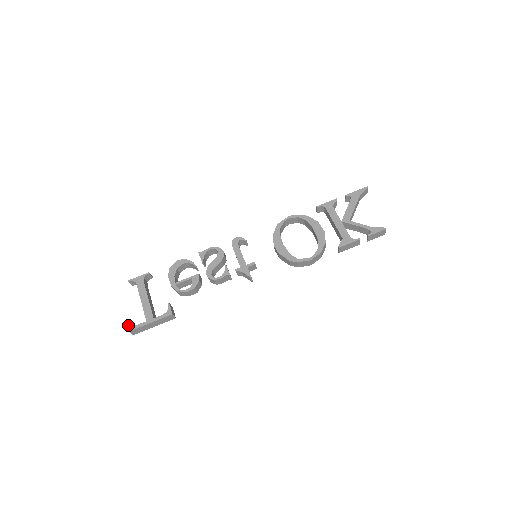
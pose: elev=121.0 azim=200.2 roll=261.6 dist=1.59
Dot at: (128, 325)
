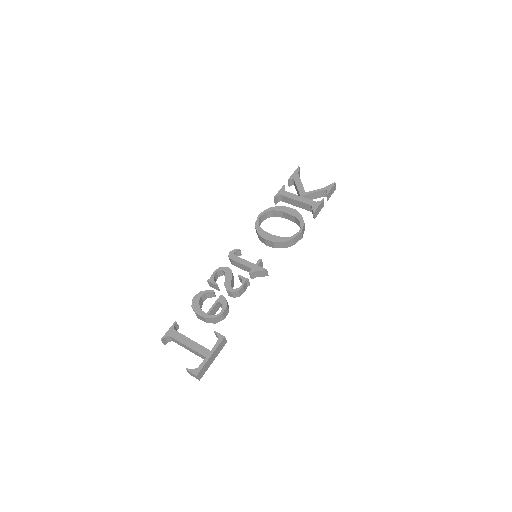
Dot at: (191, 371)
